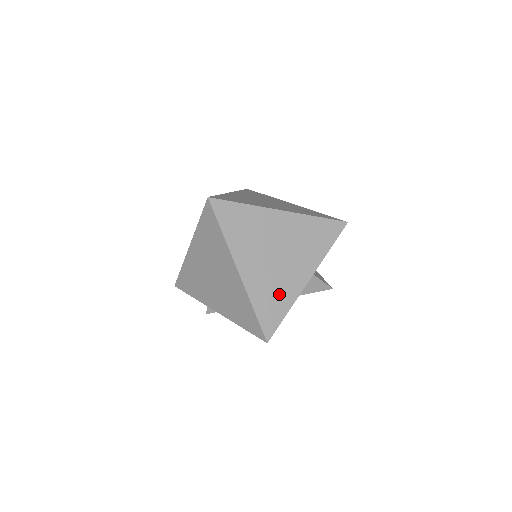
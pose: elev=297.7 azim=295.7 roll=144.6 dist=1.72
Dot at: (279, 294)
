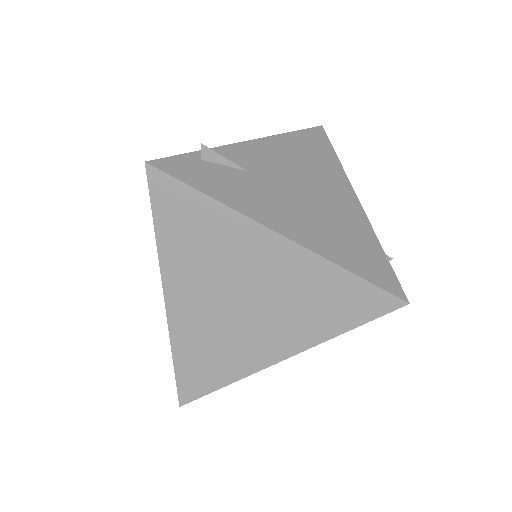
Dot at: occluded
